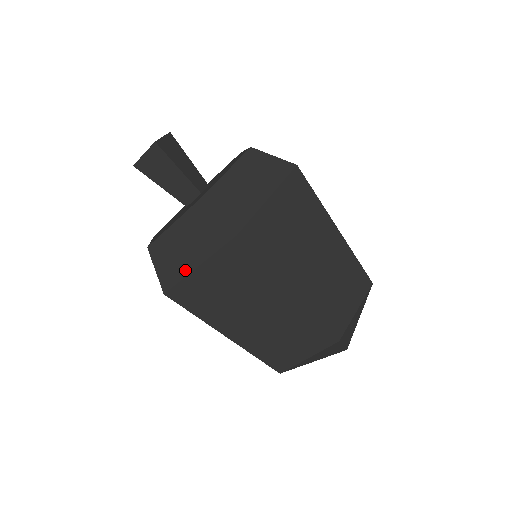
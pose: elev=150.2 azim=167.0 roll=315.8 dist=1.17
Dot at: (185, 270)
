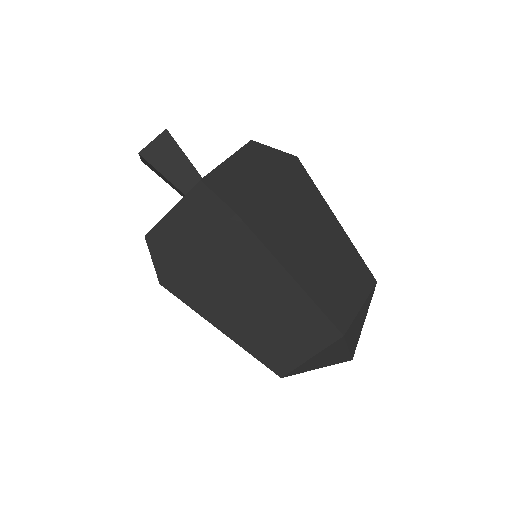
Dot at: occluded
